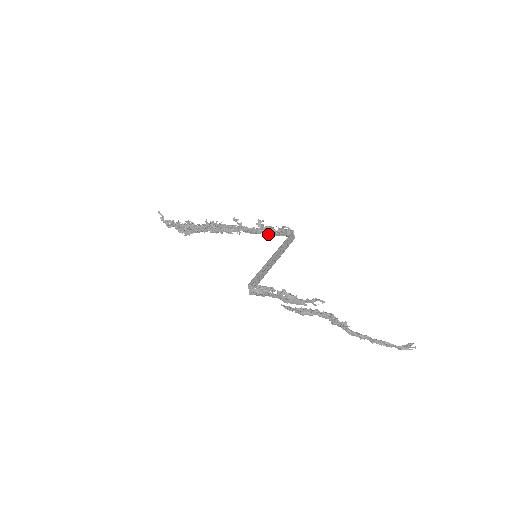
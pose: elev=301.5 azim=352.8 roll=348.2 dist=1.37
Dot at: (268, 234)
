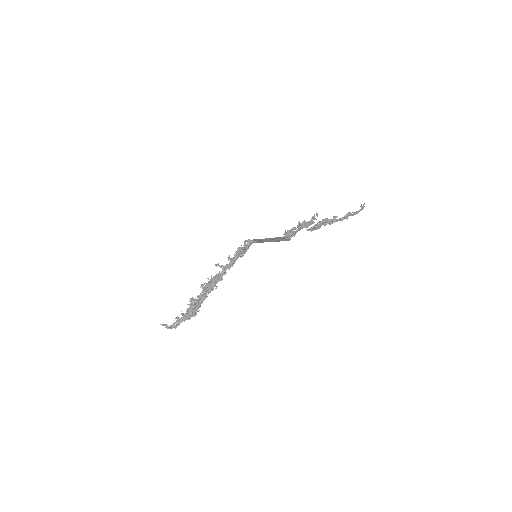
Dot at: (243, 251)
